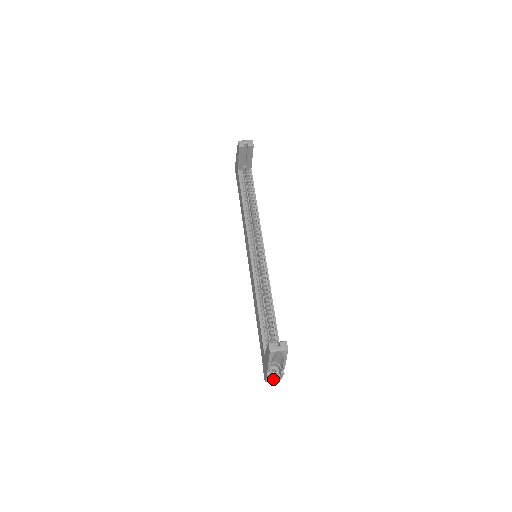
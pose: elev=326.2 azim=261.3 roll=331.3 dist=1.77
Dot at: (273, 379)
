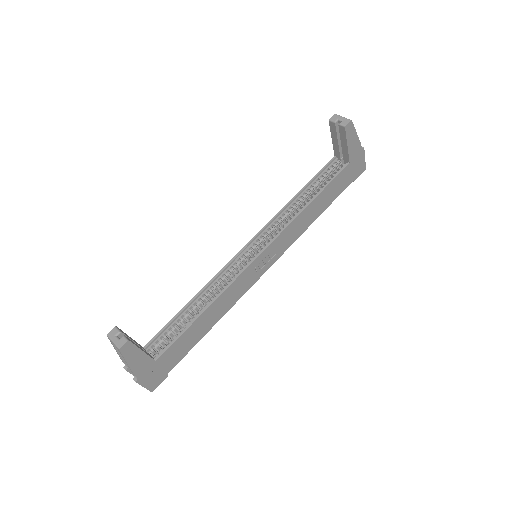
Dot at: occluded
